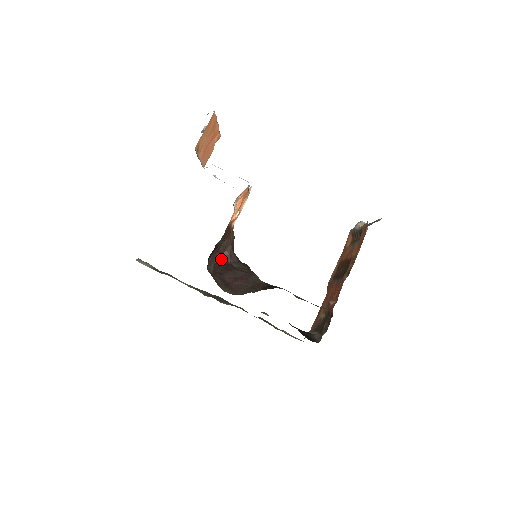
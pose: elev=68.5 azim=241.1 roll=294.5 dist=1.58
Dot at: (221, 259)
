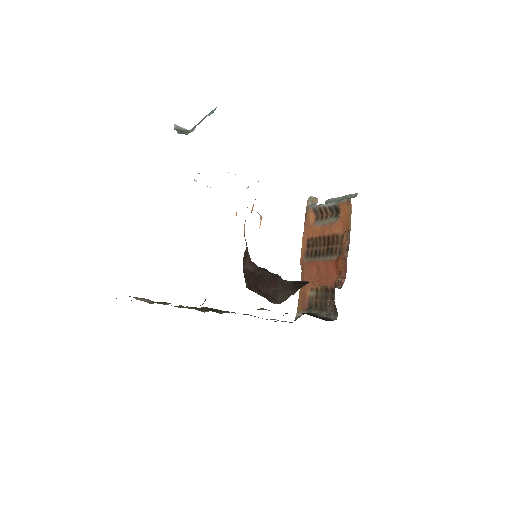
Dot at: occluded
